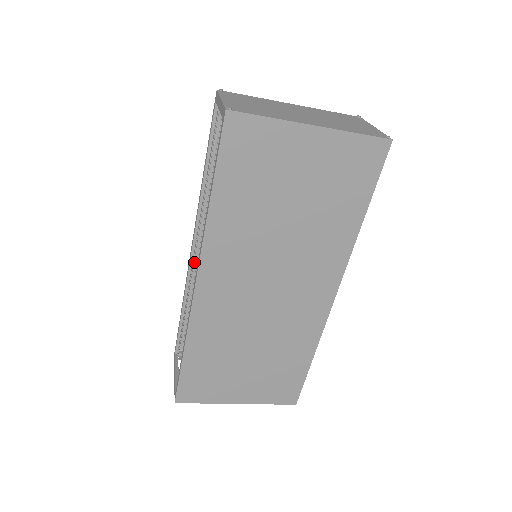
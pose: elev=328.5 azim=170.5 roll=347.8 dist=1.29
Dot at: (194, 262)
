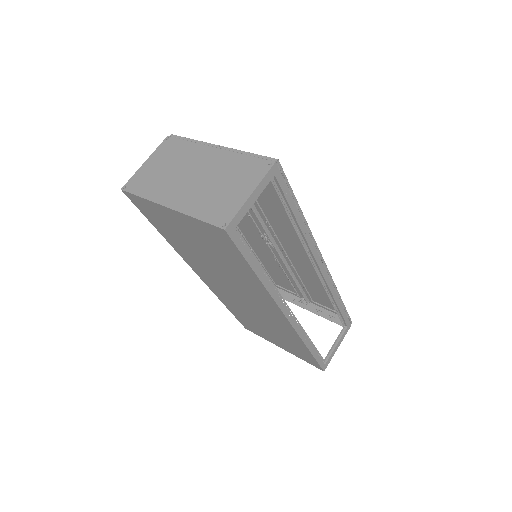
Dot at: occluded
